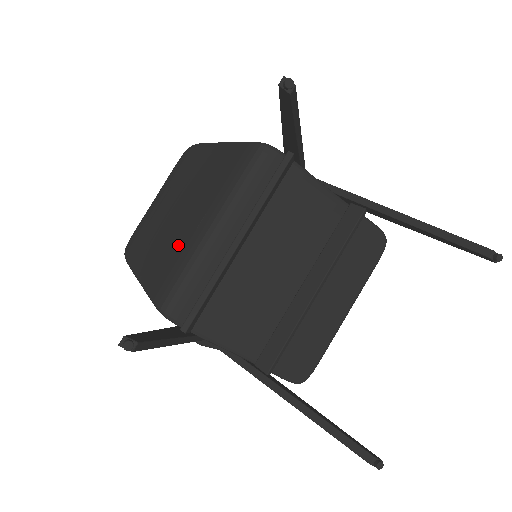
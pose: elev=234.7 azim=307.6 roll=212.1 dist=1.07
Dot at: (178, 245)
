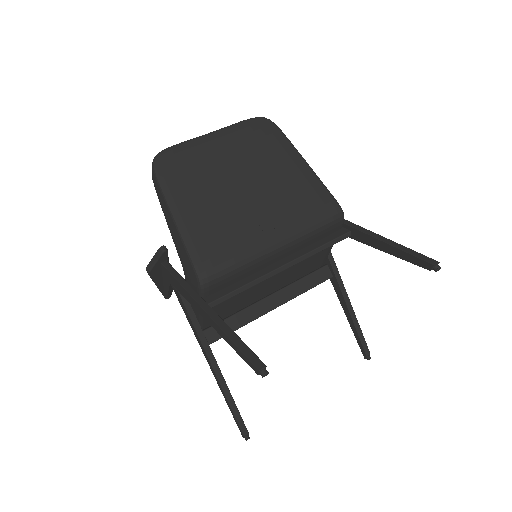
Dot at: (239, 231)
